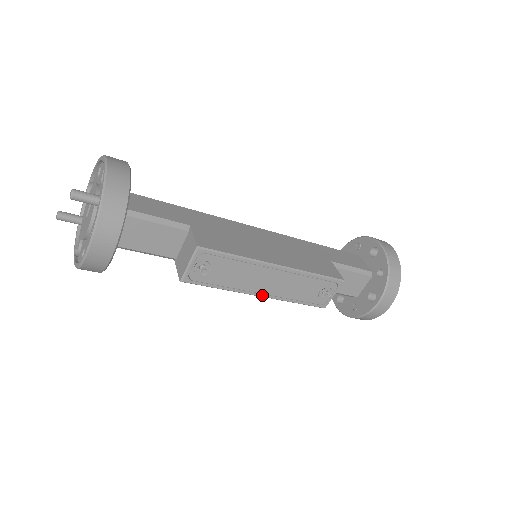
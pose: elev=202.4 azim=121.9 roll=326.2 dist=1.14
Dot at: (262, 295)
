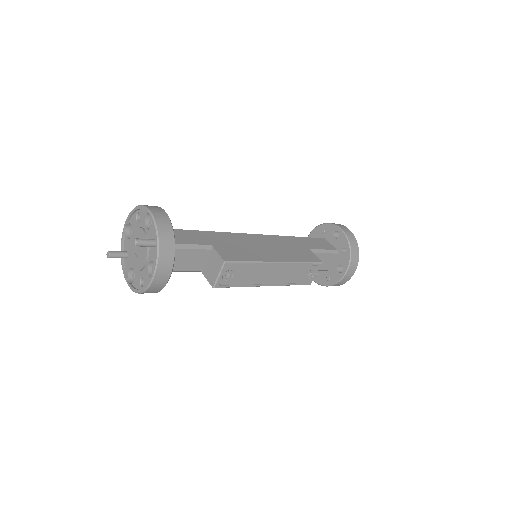
Dot at: (268, 285)
